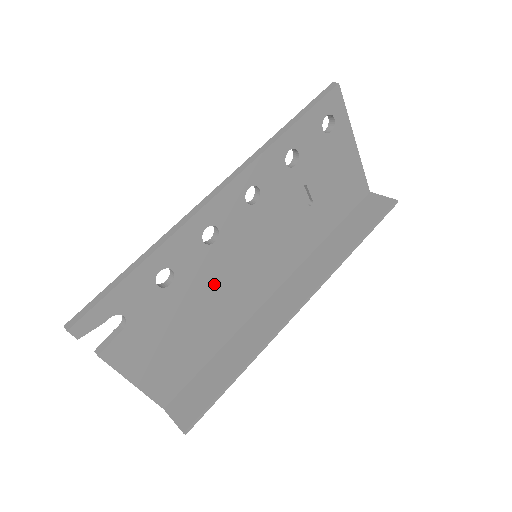
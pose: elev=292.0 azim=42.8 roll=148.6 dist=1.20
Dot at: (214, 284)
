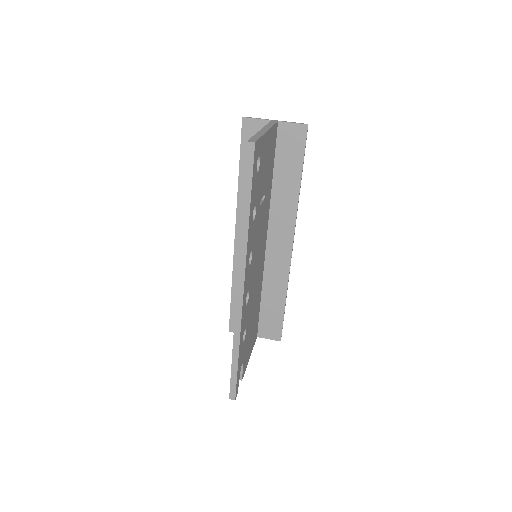
Dot at: (253, 297)
